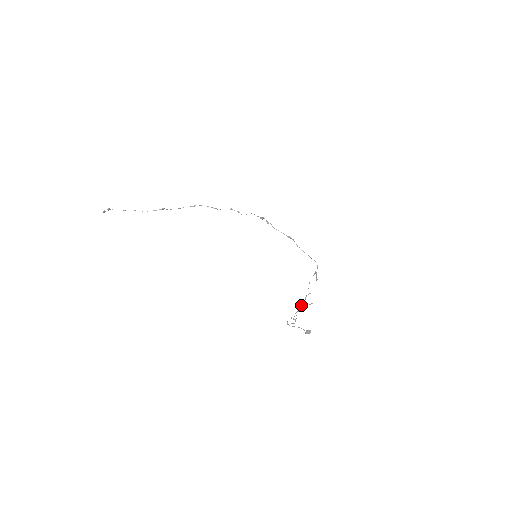
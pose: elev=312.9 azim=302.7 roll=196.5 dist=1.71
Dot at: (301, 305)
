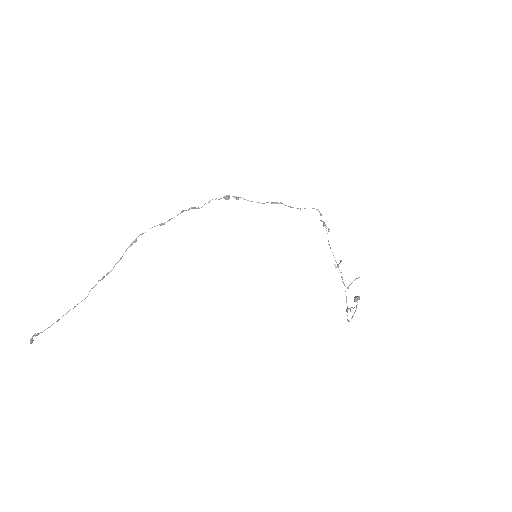
Dot at: occluded
